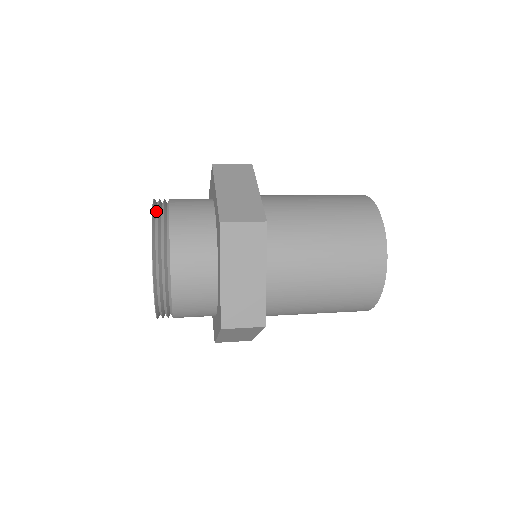
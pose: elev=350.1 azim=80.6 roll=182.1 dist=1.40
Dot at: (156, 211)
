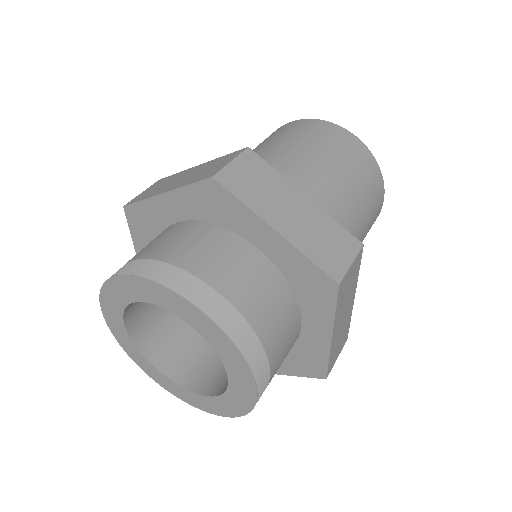
Dot at: (202, 308)
